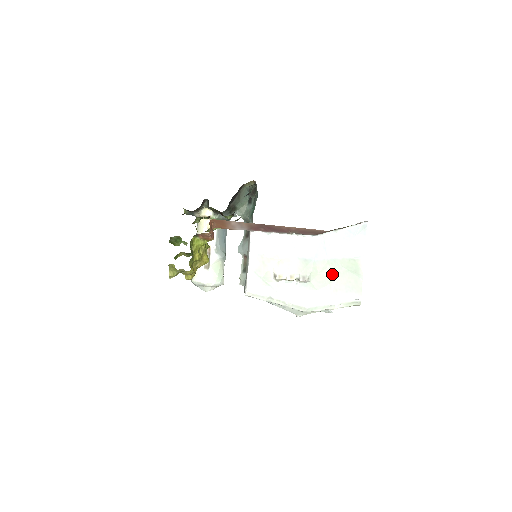
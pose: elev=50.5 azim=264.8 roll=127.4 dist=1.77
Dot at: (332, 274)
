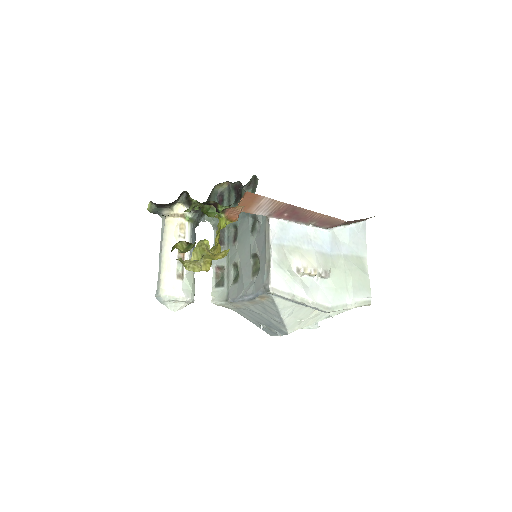
Dot at: (347, 270)
